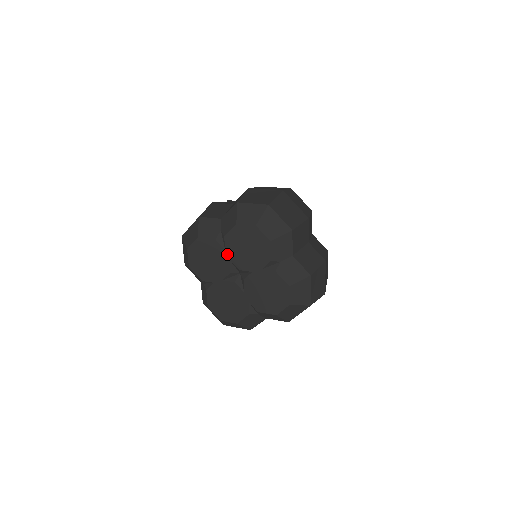
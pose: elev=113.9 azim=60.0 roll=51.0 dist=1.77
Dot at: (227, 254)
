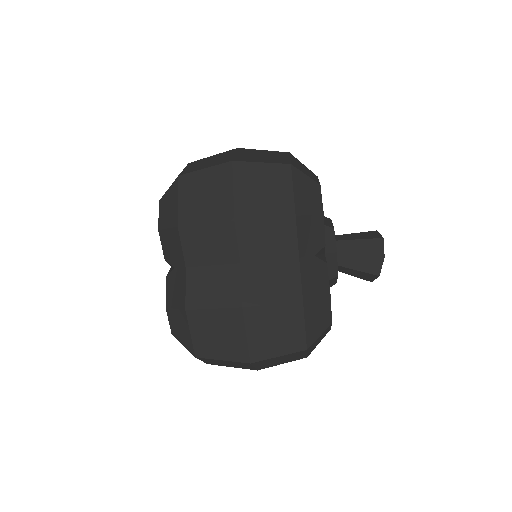
Dot at: occluded
